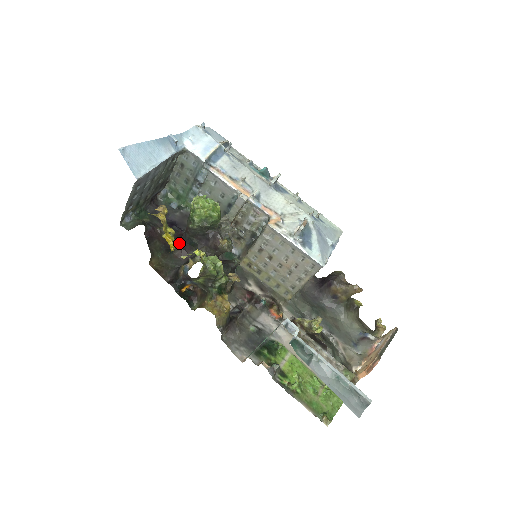
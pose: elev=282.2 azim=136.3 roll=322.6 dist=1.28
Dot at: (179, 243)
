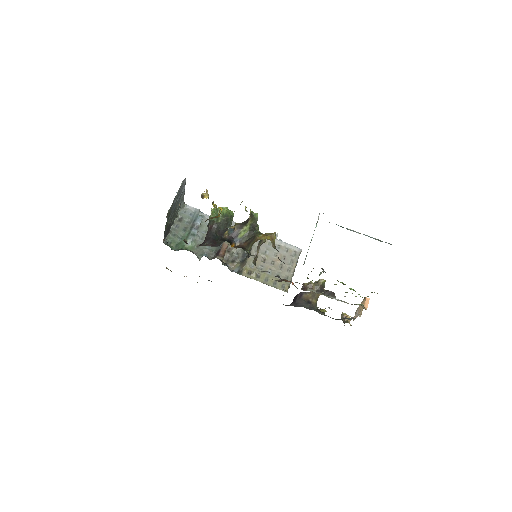
Dot at: (205, 241)
